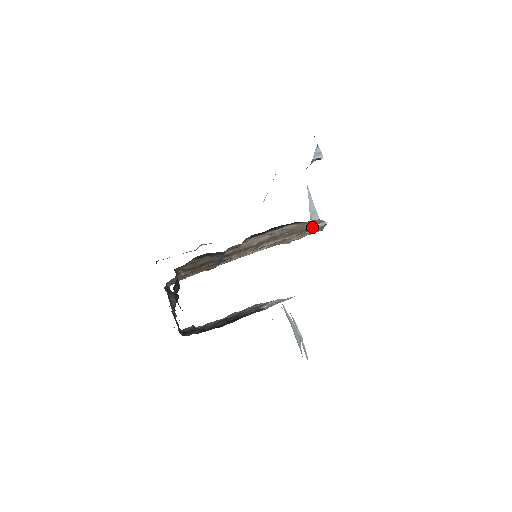
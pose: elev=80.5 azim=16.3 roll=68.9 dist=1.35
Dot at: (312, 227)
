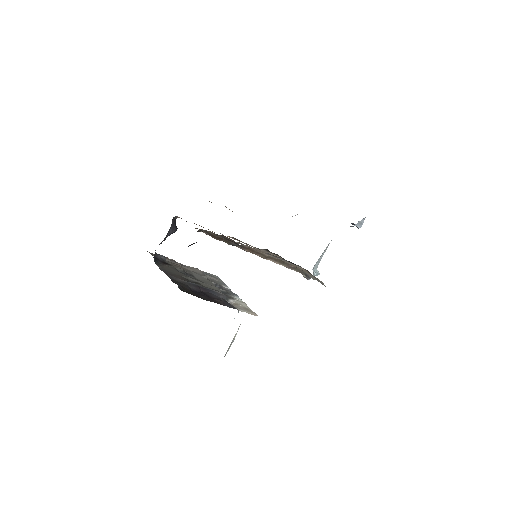
Dot at: (312, 277)
